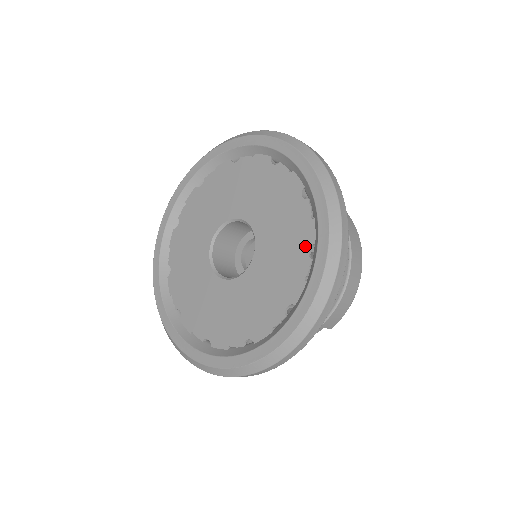
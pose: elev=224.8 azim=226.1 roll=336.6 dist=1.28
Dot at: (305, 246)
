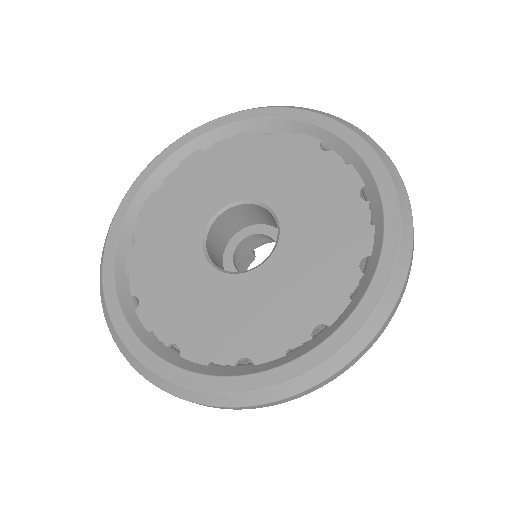
Dot at: (356, 255)
